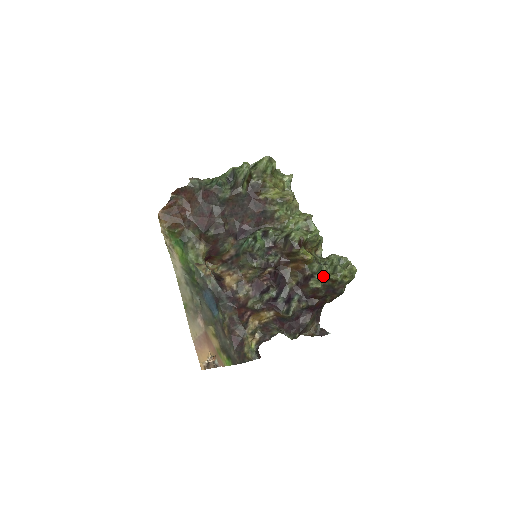
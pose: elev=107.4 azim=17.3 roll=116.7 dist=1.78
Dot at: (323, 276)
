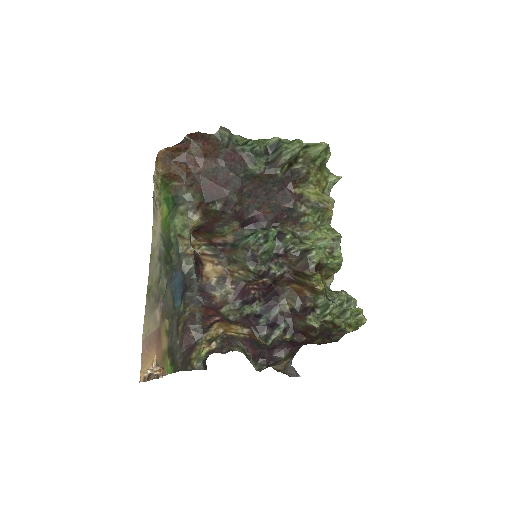
Dot at: (326, 316)
